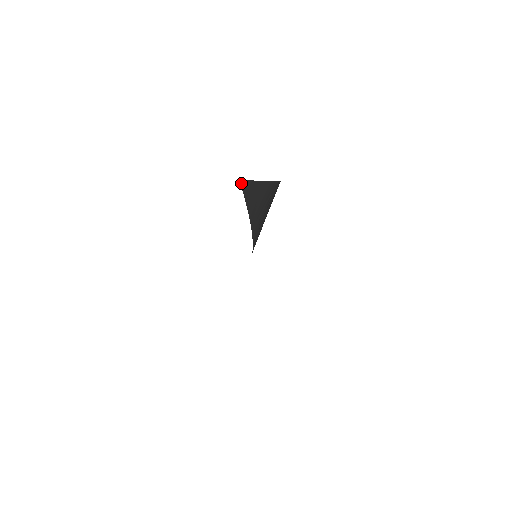
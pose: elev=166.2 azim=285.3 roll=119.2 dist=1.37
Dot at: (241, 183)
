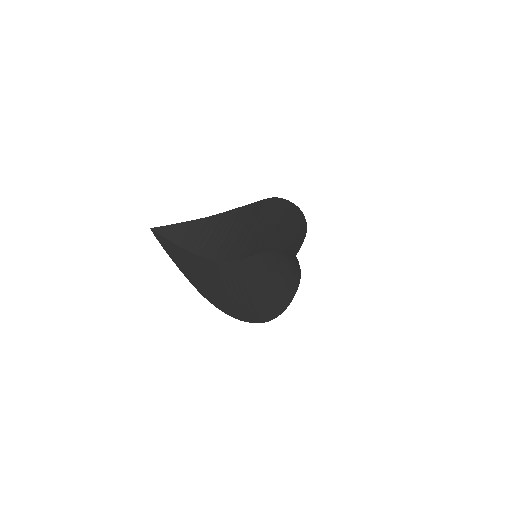
Dot at: (154, 229)
